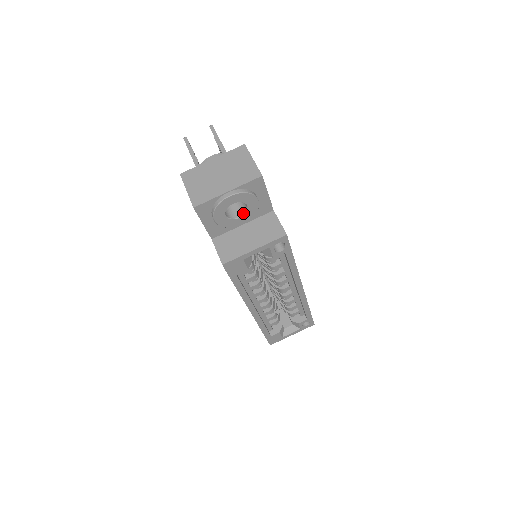
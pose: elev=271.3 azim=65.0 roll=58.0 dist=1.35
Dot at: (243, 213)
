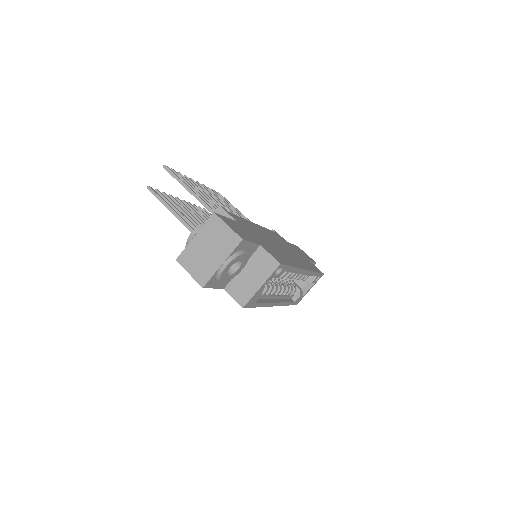
Dot at: (239, 264)
